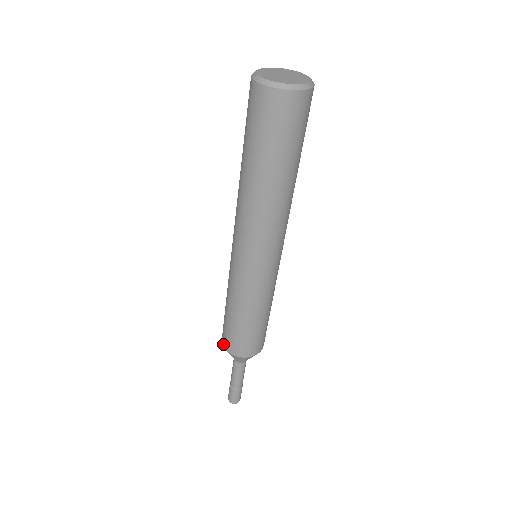
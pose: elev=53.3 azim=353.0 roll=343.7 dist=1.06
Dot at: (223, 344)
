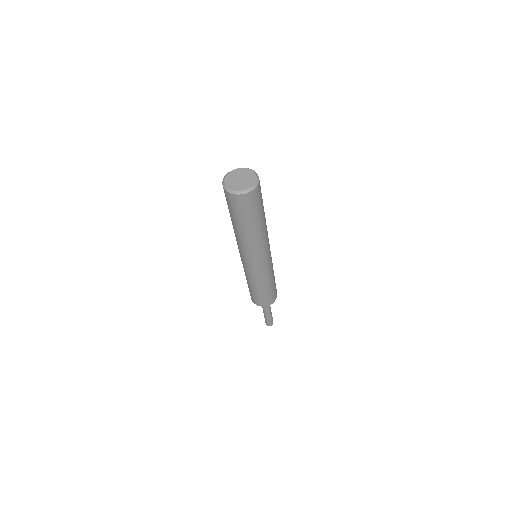
Dot at: (254, 303)
